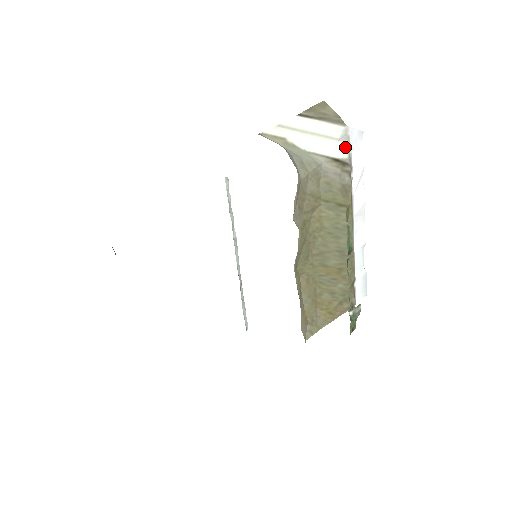
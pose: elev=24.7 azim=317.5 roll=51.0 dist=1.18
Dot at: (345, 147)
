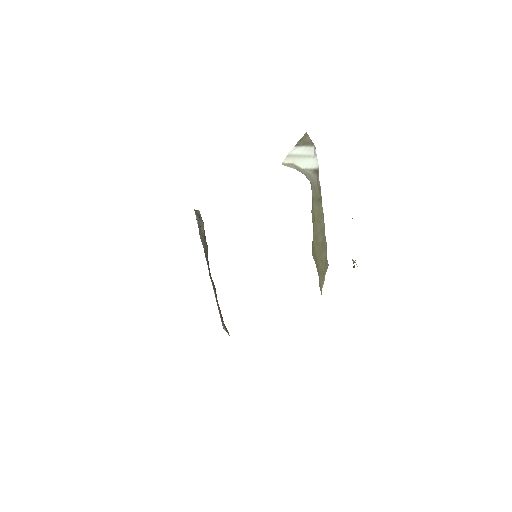
Dot at: (316, 160)
